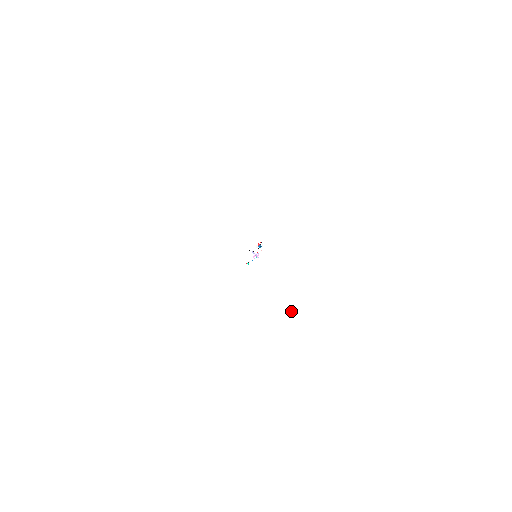
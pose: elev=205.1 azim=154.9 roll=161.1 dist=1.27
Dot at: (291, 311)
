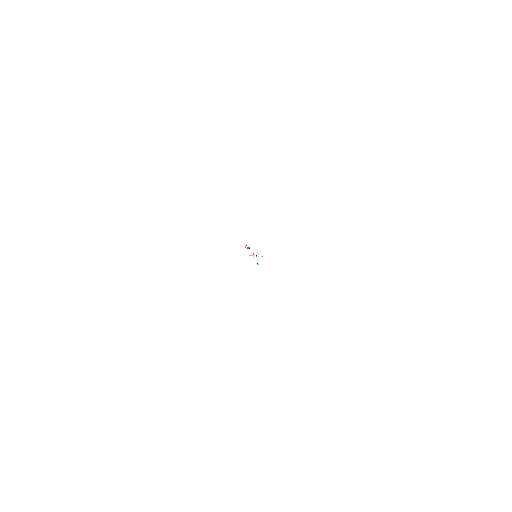
Dot at: (326, 273)
